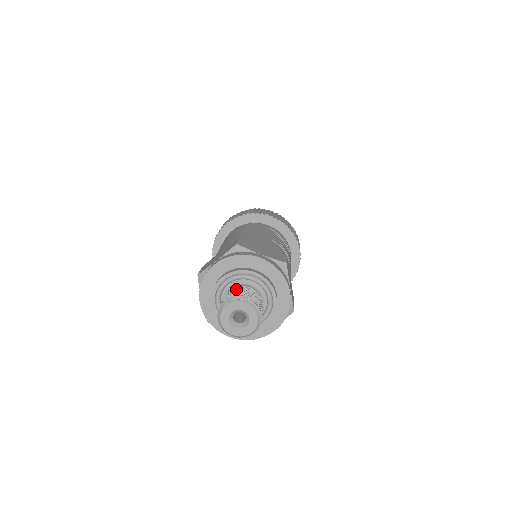
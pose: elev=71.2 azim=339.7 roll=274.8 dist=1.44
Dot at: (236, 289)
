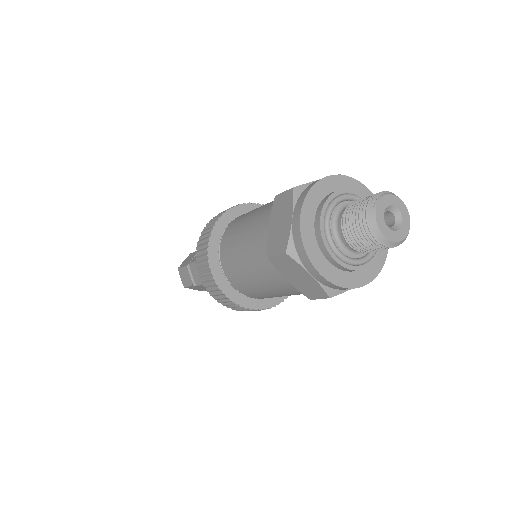
Dot at: (351, 207)
